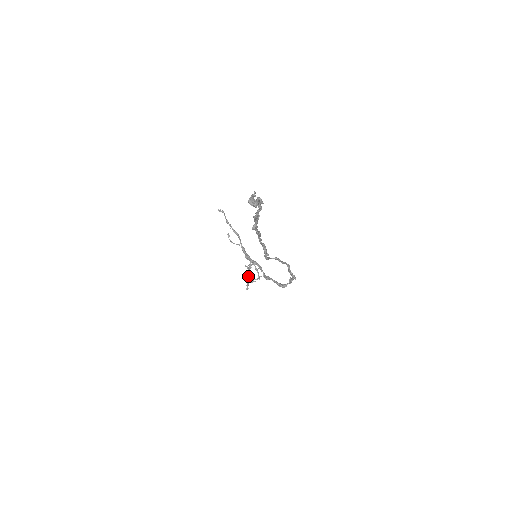
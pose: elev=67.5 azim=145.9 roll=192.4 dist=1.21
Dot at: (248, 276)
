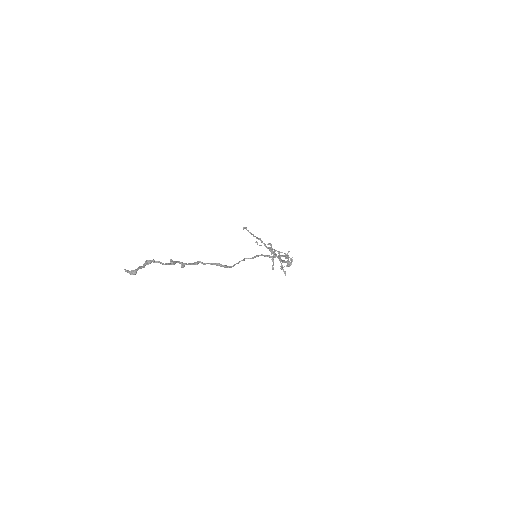
Dot at: (273, 268)
